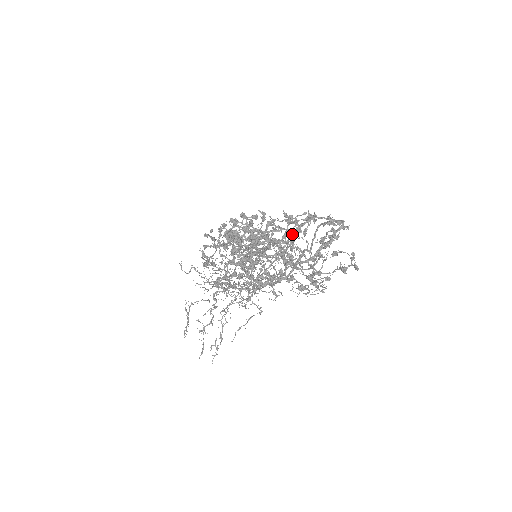
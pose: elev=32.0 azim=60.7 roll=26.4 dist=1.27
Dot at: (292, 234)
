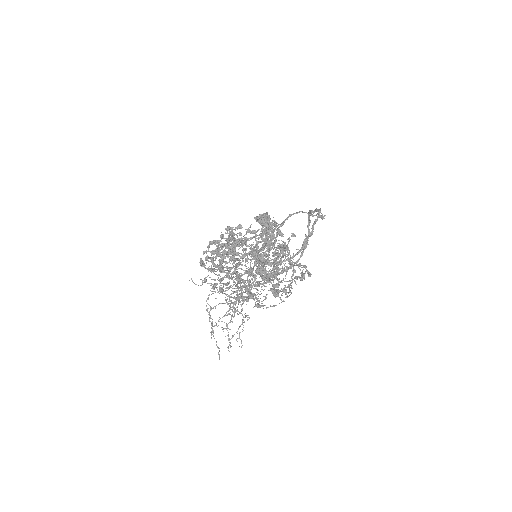
Dot at: occluded
